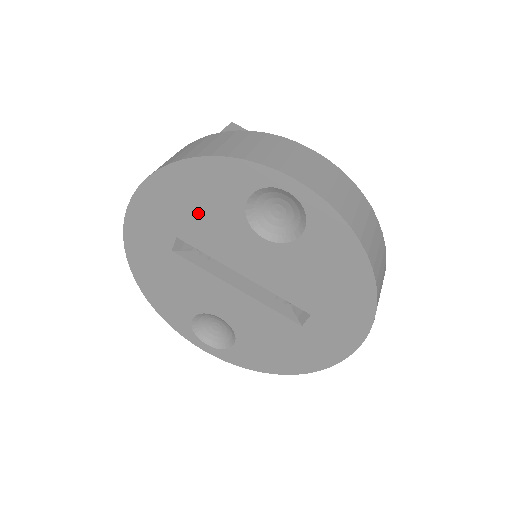
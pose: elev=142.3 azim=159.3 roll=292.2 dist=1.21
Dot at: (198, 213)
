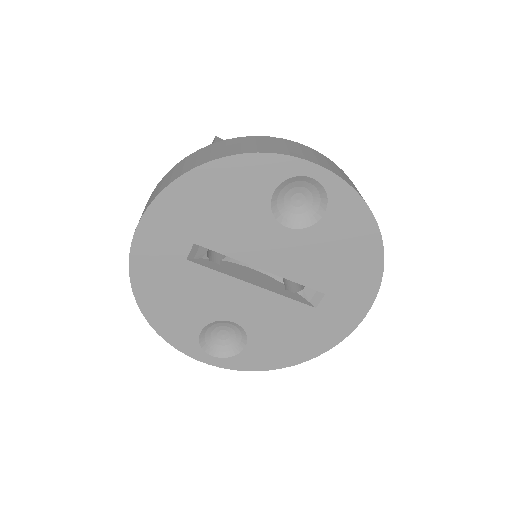
Dot at: (221, 213)
